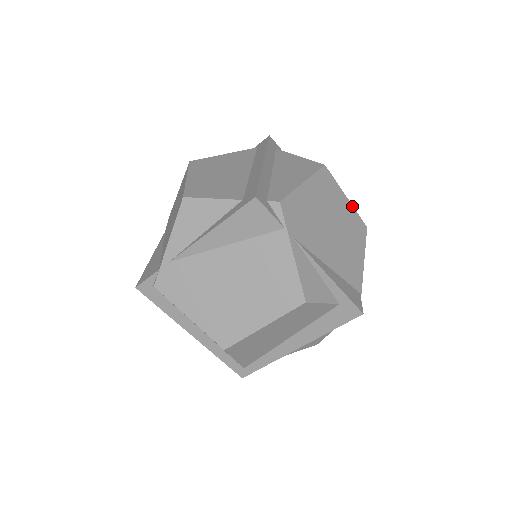
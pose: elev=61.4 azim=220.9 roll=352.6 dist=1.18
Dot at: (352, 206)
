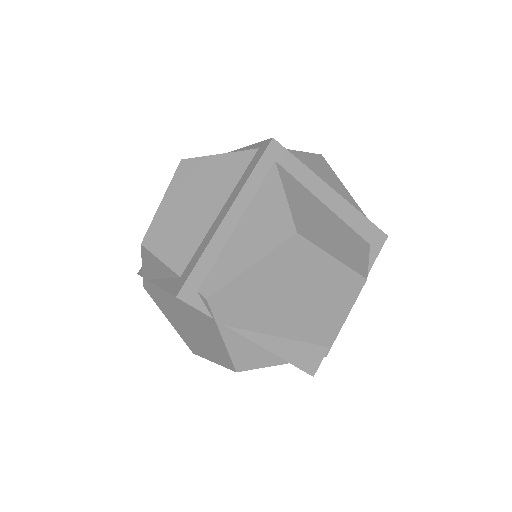
Dot at: (342, 264)
